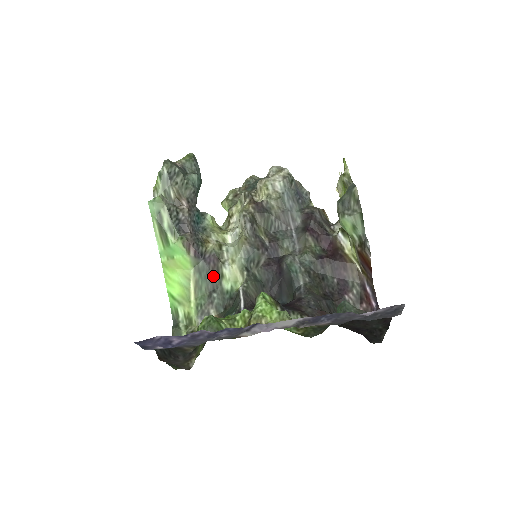
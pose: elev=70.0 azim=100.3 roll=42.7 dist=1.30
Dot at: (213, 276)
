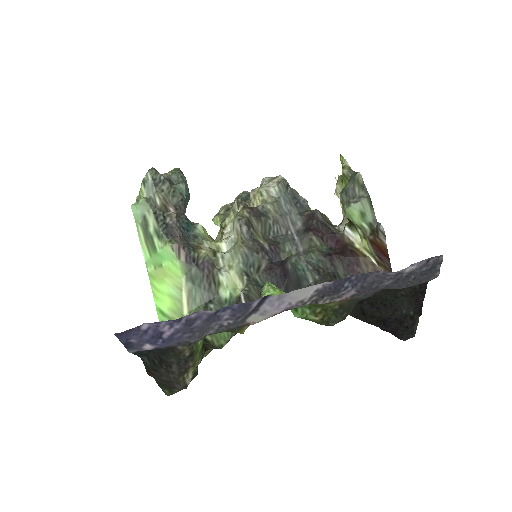
Dot at: (208, 284)
